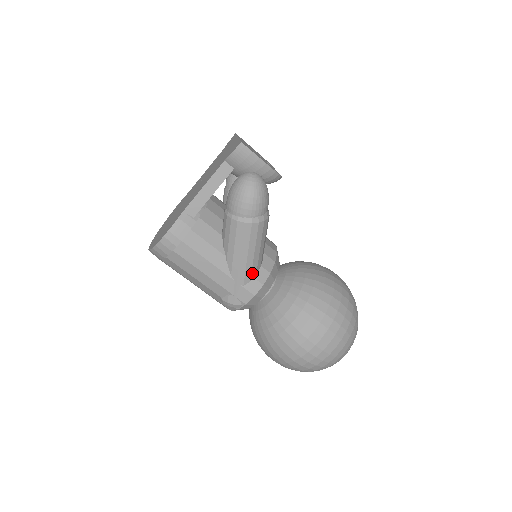
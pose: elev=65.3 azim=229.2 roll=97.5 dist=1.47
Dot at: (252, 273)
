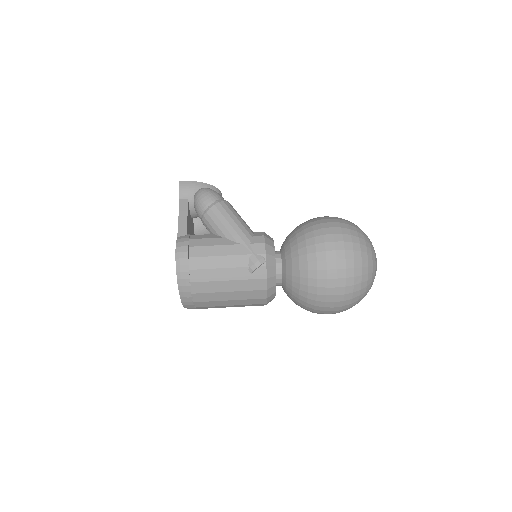
Dot at: (249, 233)
